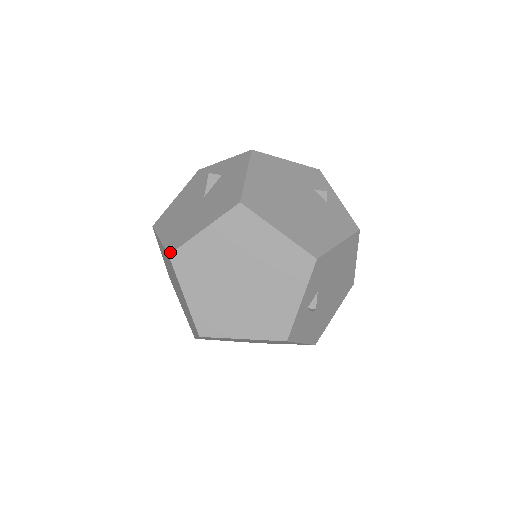
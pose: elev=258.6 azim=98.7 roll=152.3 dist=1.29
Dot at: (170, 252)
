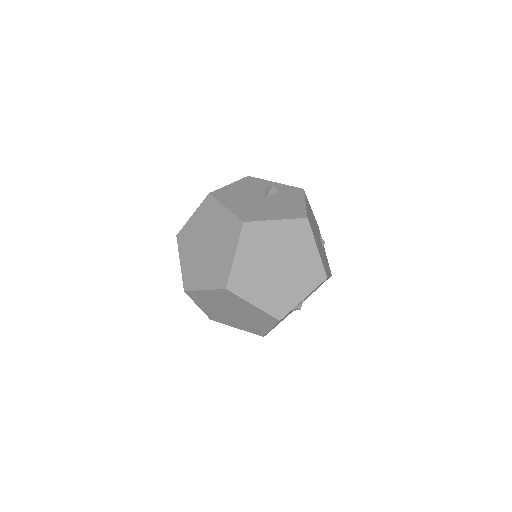
Dot at: (245, 221)
